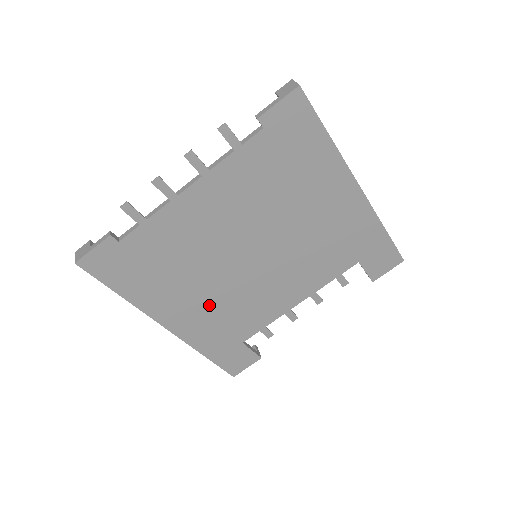
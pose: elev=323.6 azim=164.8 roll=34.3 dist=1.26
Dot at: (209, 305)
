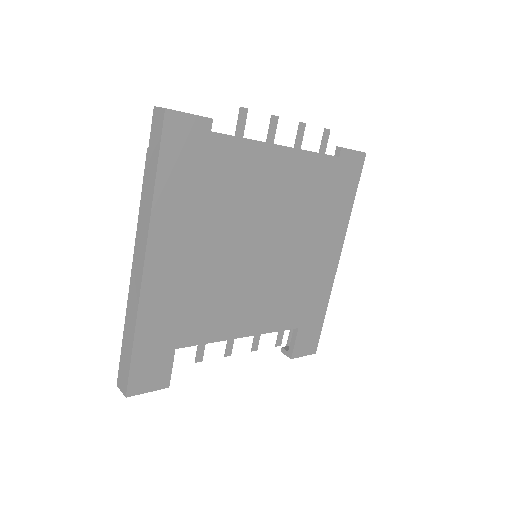
Dot at: (197, 271)
